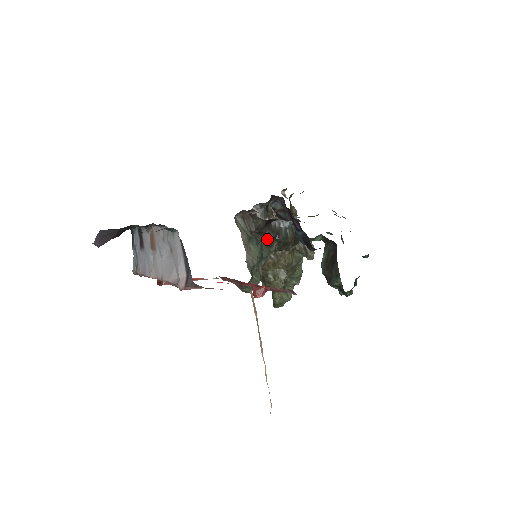
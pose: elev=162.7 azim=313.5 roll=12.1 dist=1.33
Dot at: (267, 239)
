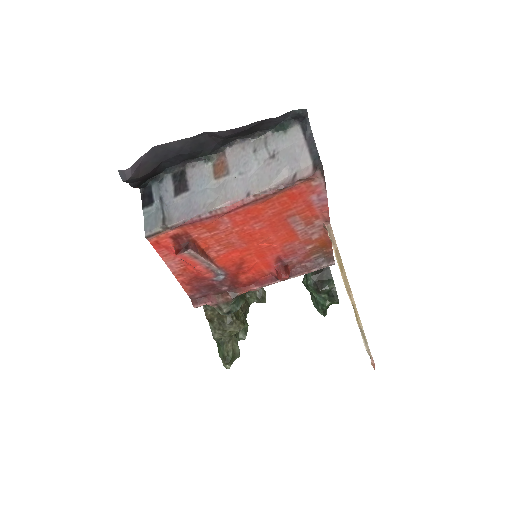
Dot at: occluded
